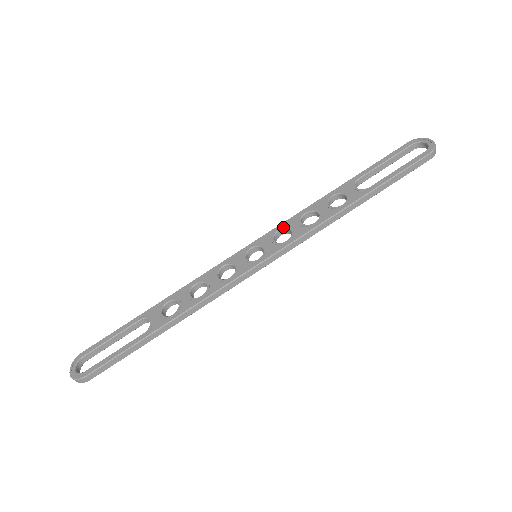
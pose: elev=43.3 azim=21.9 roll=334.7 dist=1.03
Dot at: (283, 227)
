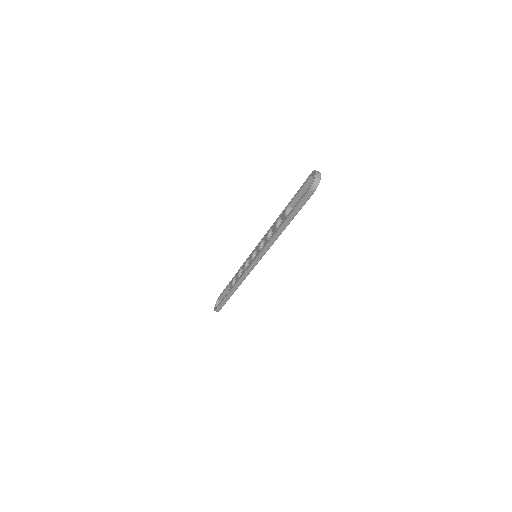
Dot at: (263, 238)
